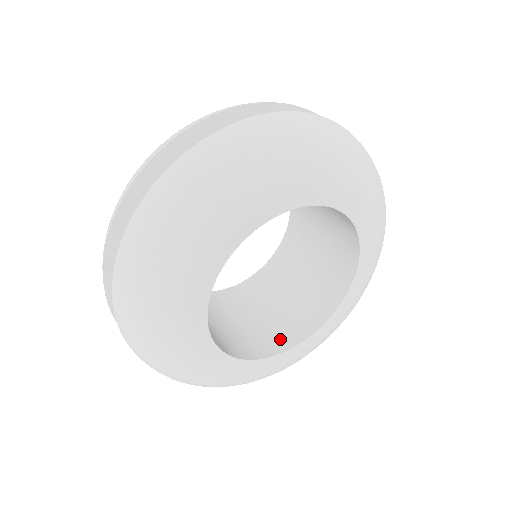
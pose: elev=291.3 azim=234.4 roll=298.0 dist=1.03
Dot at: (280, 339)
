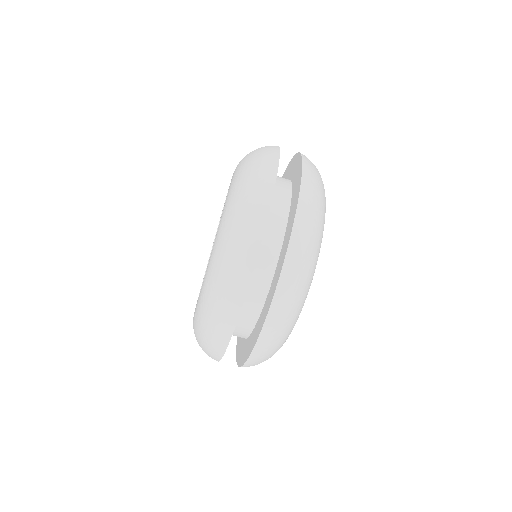
Dot at: occluded
